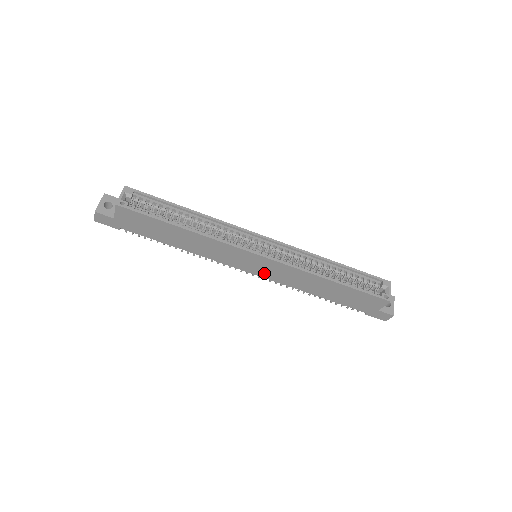
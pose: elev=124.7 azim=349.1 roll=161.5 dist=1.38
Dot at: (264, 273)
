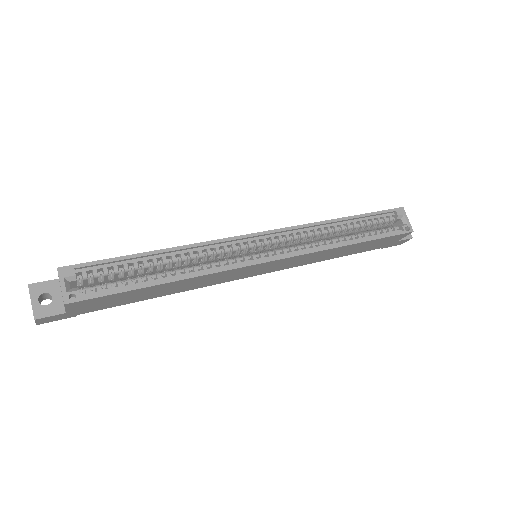
Dot at: (272, 269)
